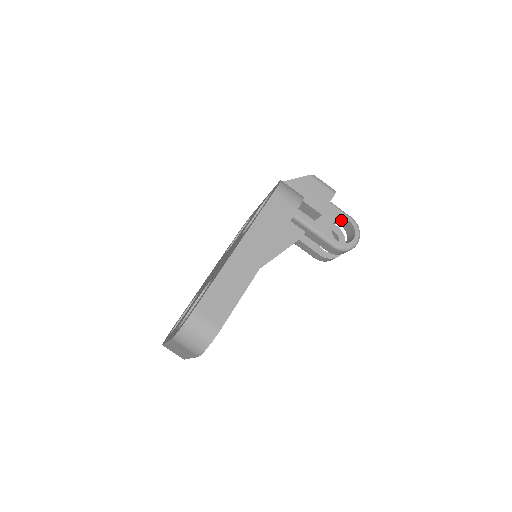
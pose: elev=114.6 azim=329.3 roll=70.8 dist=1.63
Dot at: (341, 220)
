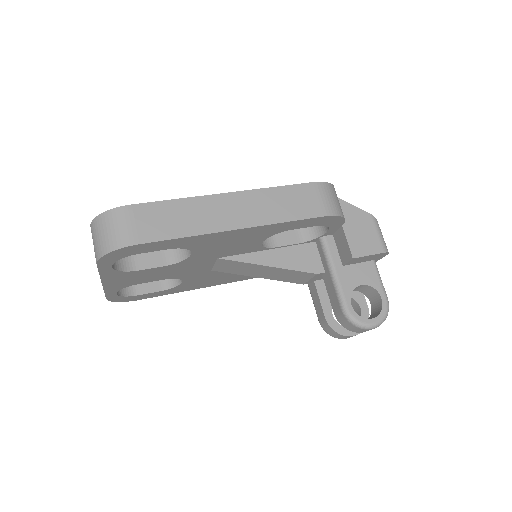
Dot at: (374, 292)
